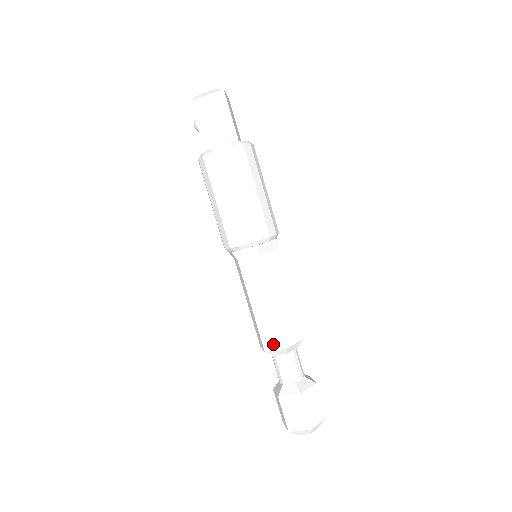
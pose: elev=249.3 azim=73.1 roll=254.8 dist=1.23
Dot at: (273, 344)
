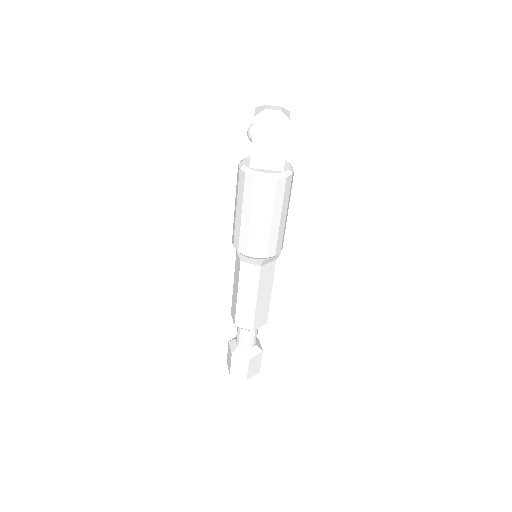
Dot at: (243, 324)
